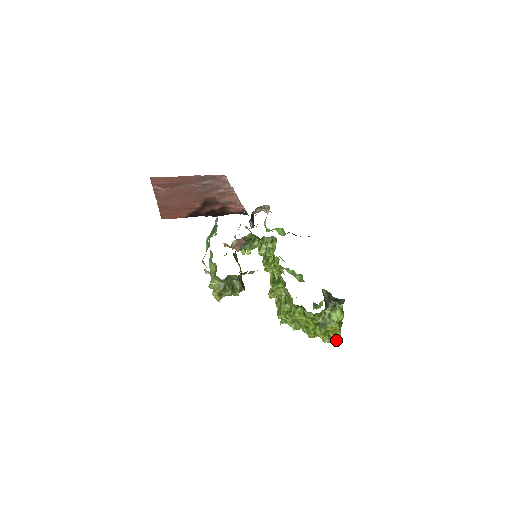
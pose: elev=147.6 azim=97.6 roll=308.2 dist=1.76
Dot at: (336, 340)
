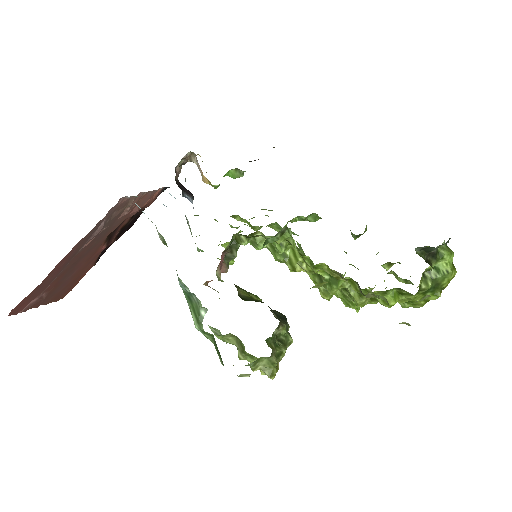
Dot at: occluded
